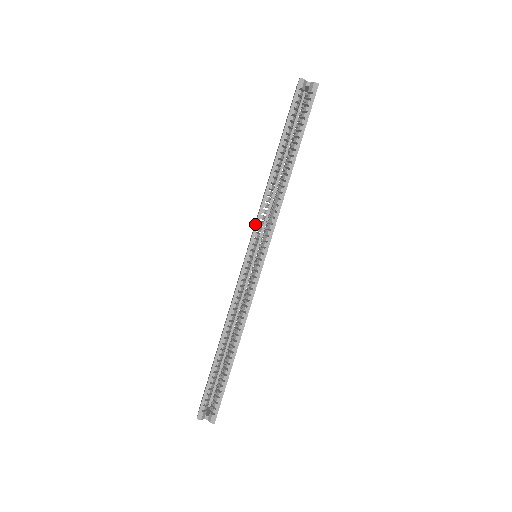
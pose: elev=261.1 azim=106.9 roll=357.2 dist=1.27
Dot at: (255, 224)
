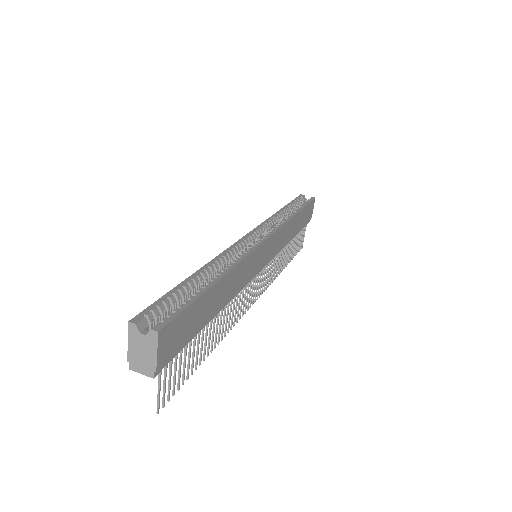
Dot at: (260, 224)
